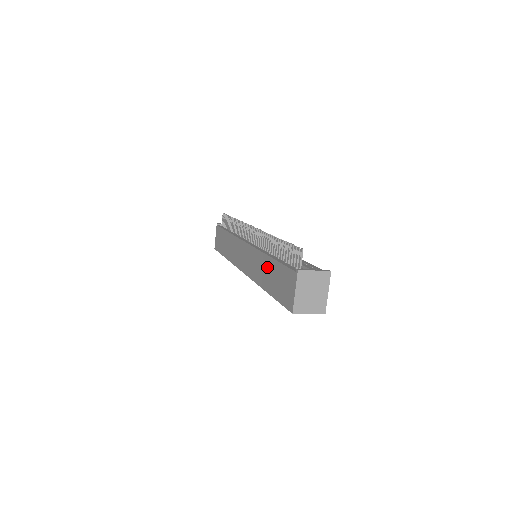
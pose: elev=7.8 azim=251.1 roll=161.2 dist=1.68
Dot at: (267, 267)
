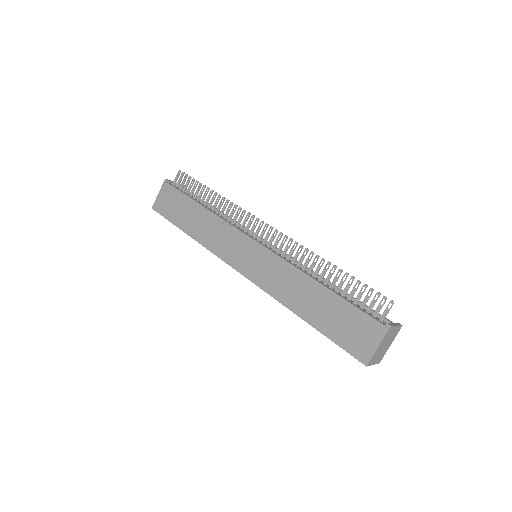
Dot at: (311, 293)
